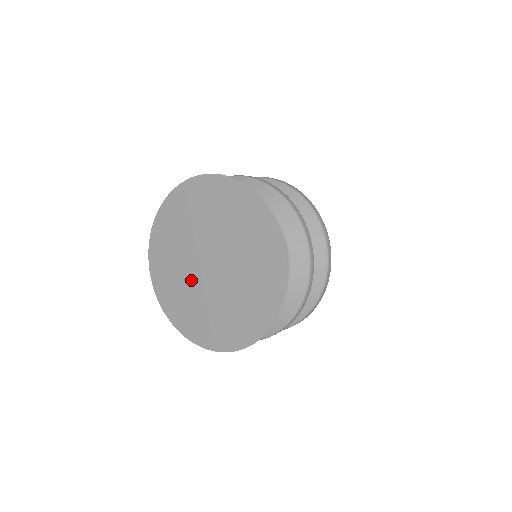
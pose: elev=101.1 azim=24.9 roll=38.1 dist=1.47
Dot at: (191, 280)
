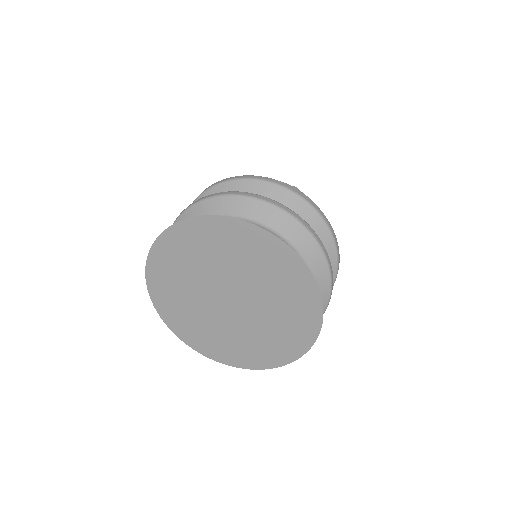
Dot at: (232, 326)
